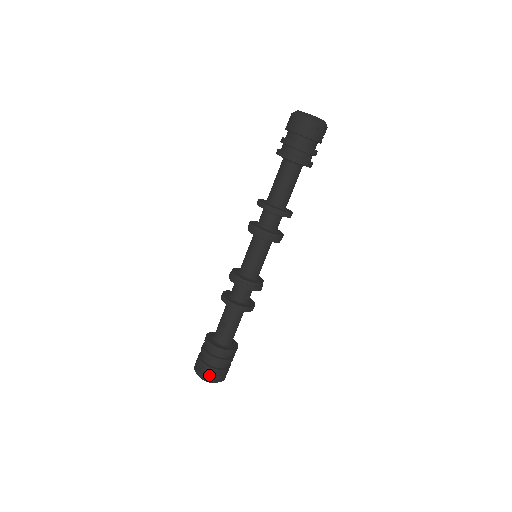
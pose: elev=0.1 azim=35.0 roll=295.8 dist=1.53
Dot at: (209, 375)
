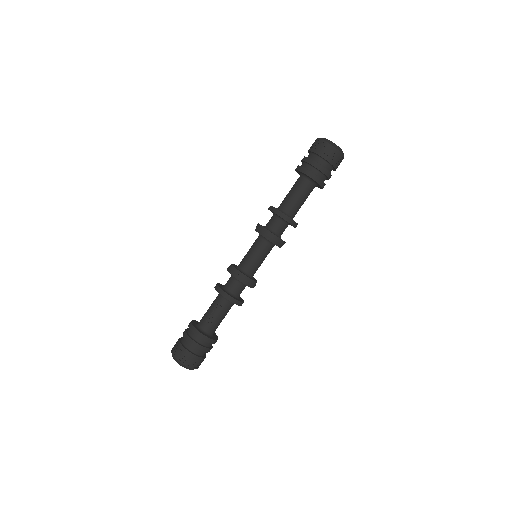
Dot at: (192, 362)
